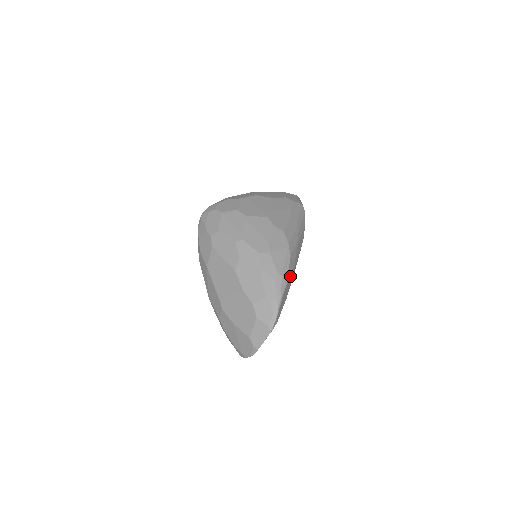
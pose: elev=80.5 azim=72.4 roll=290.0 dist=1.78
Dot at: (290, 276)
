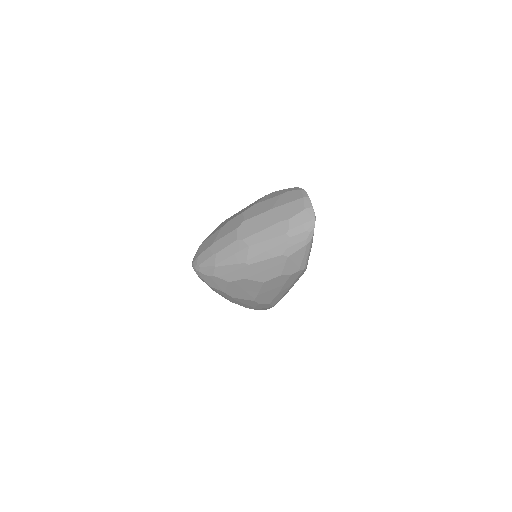
Dot at: occluded
